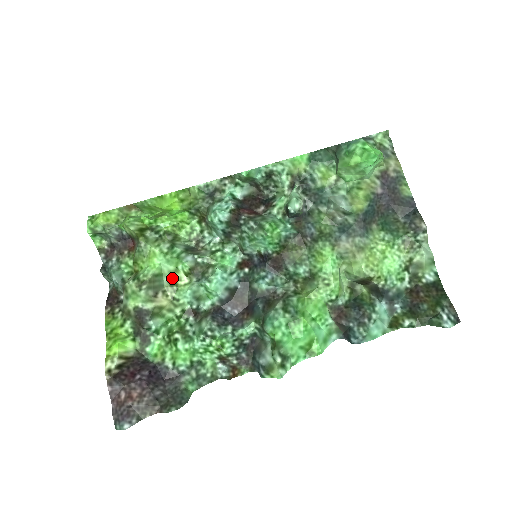
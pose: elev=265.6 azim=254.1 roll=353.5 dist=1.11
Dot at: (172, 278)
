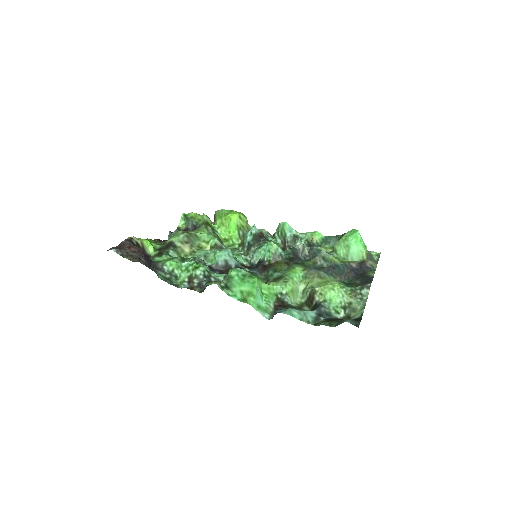
Dot at: (202, 244)
